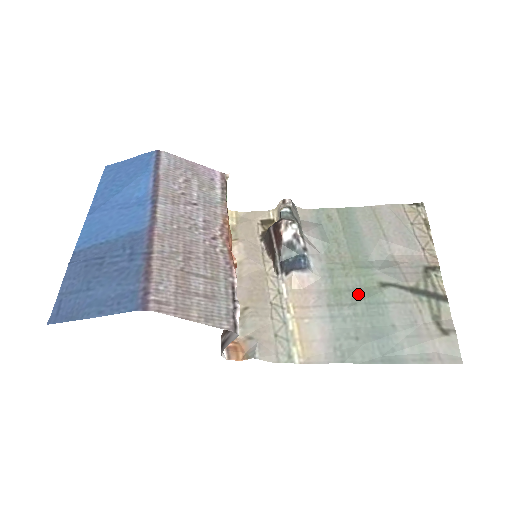
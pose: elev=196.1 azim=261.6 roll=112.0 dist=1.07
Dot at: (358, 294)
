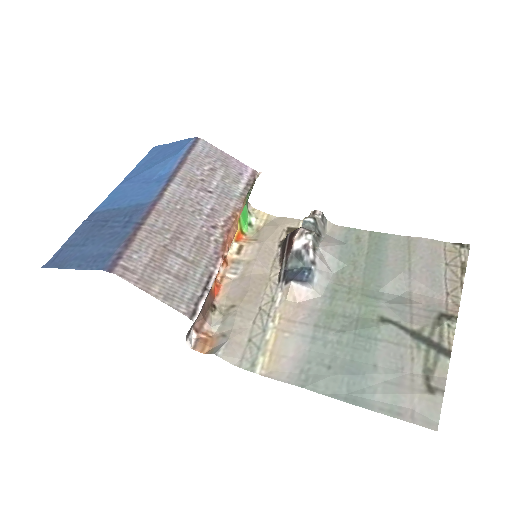
Dot at: (352, 322)
